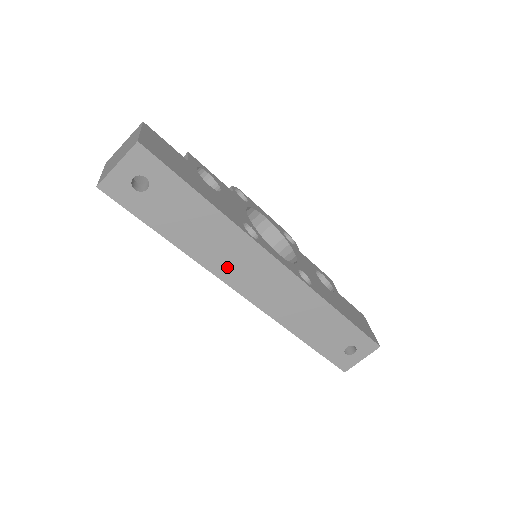
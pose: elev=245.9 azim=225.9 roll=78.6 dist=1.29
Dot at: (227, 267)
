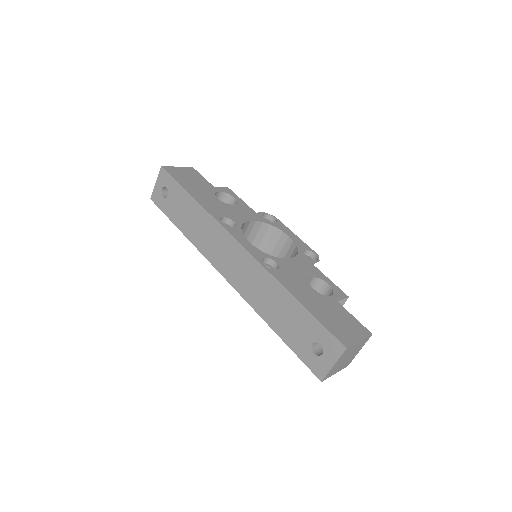
Dot at: (210, 249)
